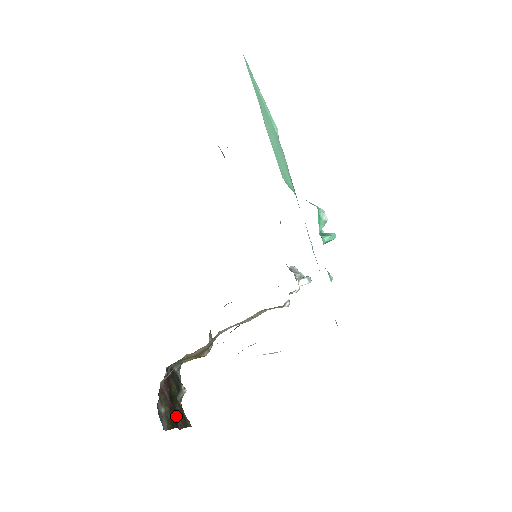
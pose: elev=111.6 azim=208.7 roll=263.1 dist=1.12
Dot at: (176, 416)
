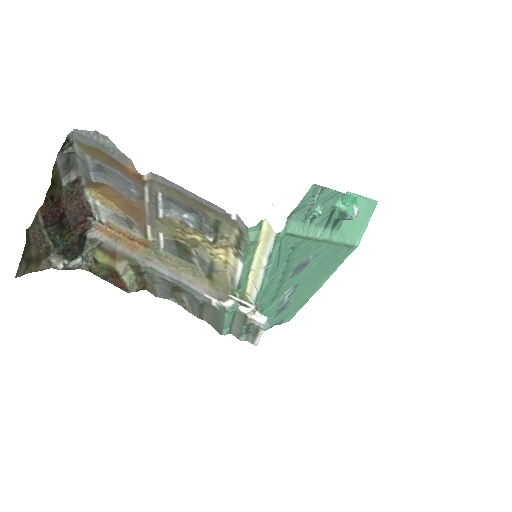
Dot at: (49, 217)
